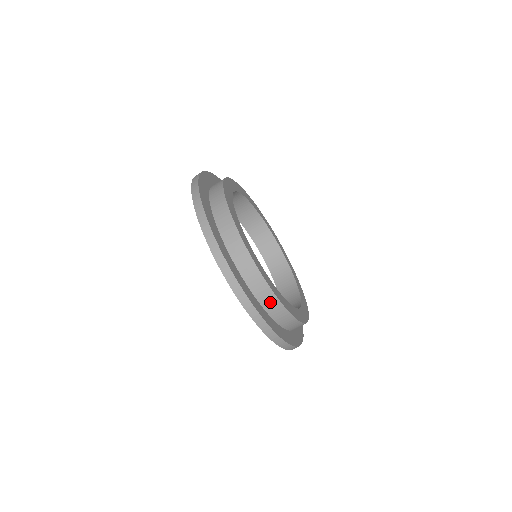
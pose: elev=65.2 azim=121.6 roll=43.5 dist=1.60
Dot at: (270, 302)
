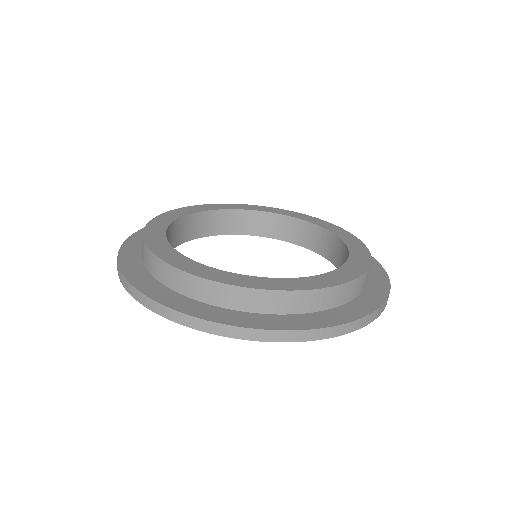
Dot at: (361, 284)
